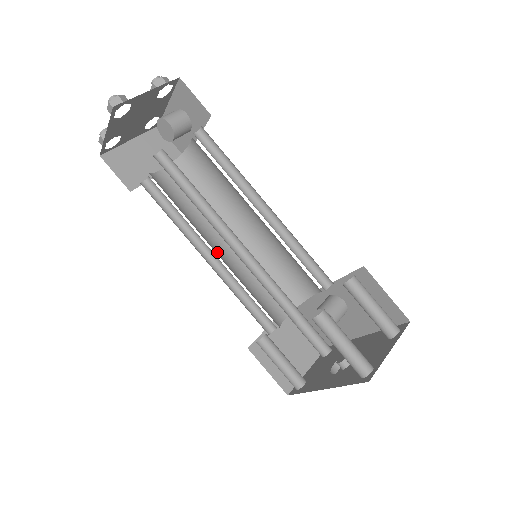
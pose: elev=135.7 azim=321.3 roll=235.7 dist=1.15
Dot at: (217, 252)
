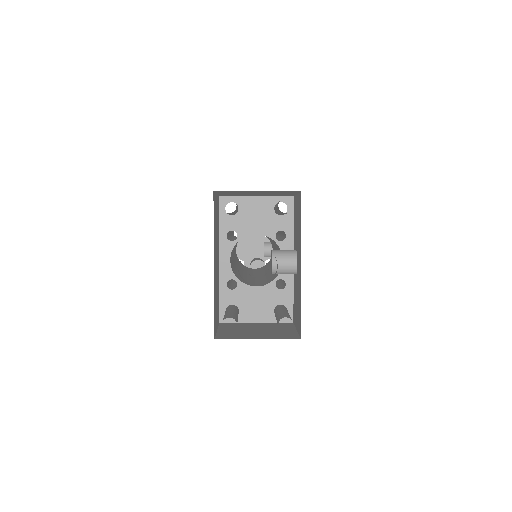
Dot at: (241, 271)
